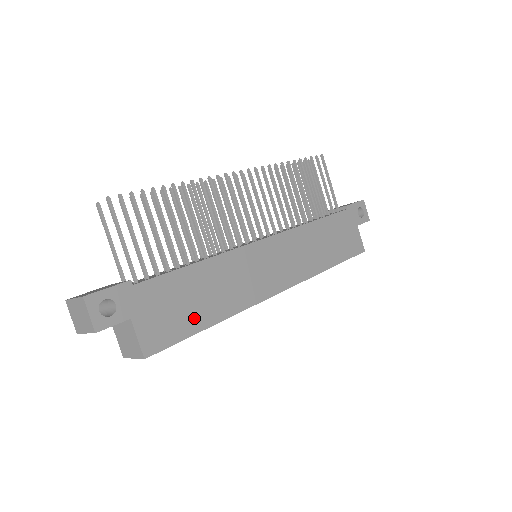
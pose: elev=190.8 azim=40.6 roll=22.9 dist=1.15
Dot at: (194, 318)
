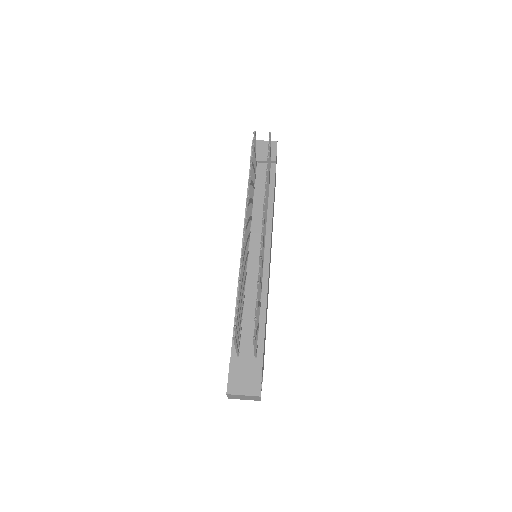
Dot at: occluded
